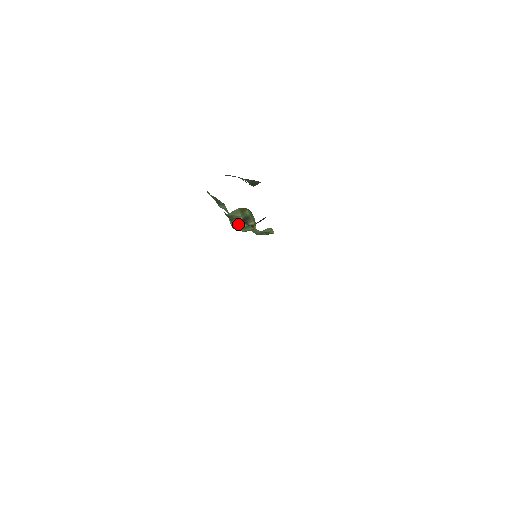
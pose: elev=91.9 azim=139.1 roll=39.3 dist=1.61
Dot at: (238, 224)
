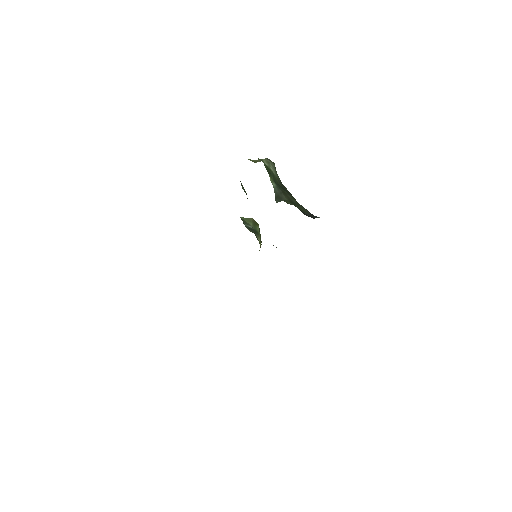
Dot at: (248, 228)
